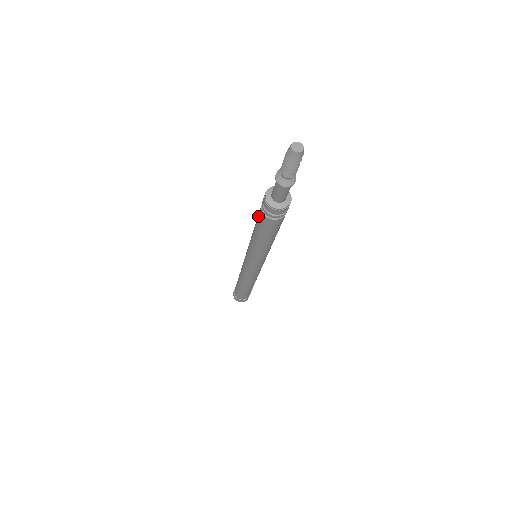
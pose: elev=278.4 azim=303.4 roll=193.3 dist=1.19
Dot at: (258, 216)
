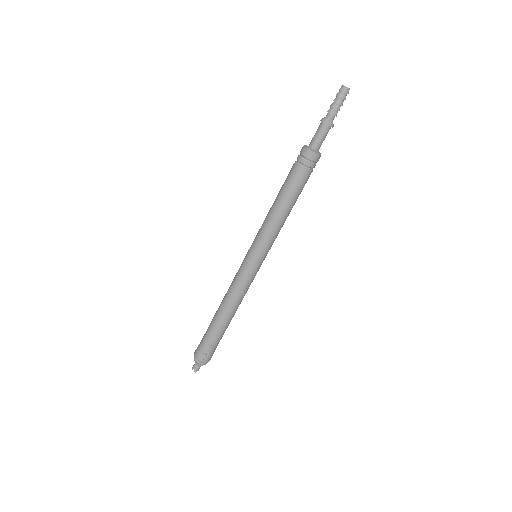
Dot at: occluded
